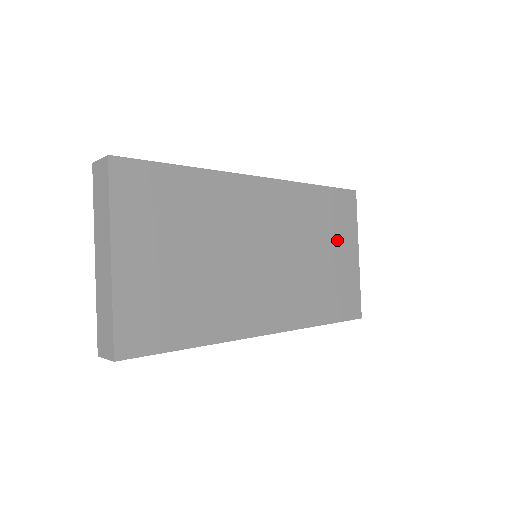
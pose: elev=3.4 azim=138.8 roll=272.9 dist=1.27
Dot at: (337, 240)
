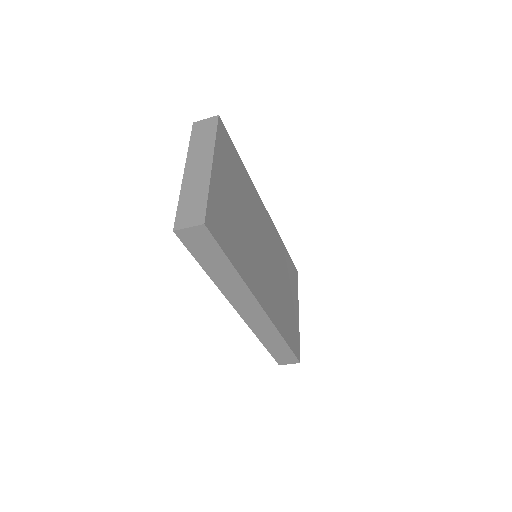
Dot at: (291, 291)
